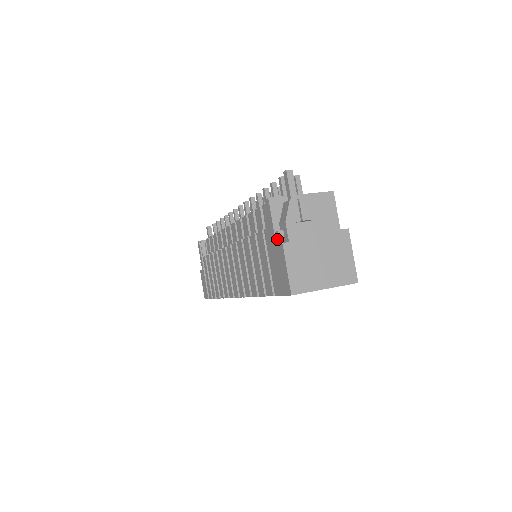
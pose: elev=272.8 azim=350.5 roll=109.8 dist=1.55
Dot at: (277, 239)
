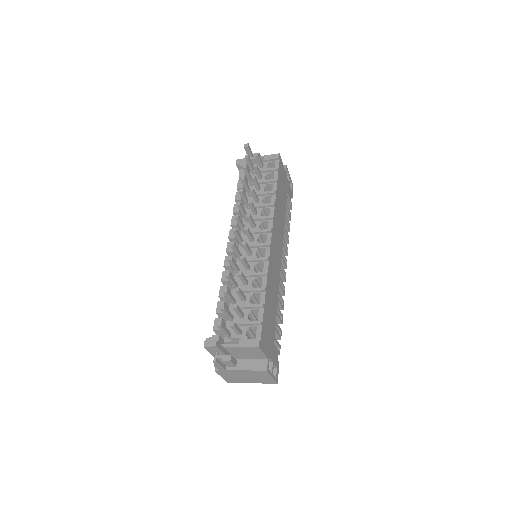
Dot at: occluded
